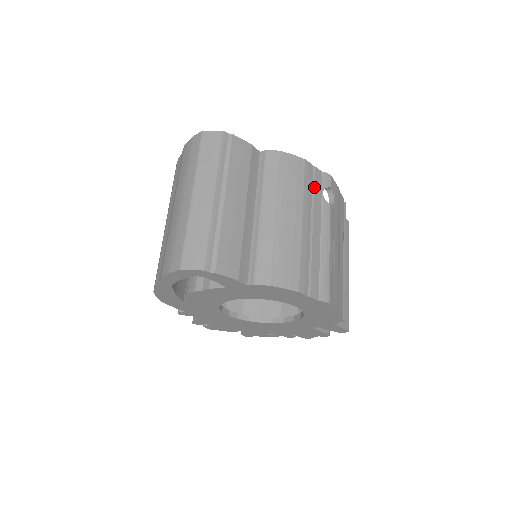
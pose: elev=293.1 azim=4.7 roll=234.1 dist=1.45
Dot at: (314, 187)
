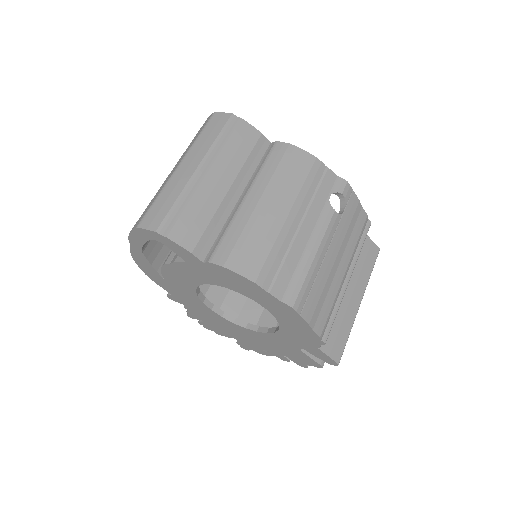
Dot at: (319, 187)
